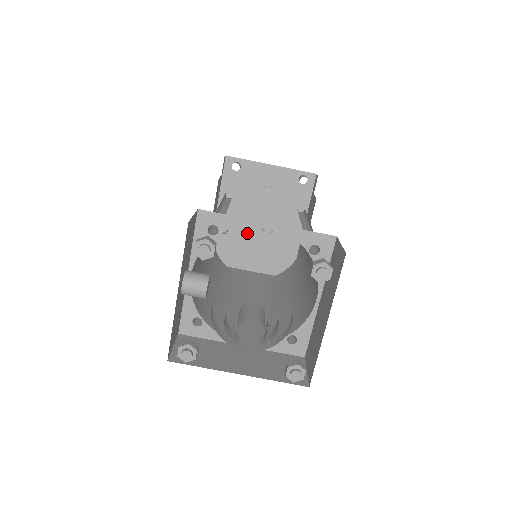
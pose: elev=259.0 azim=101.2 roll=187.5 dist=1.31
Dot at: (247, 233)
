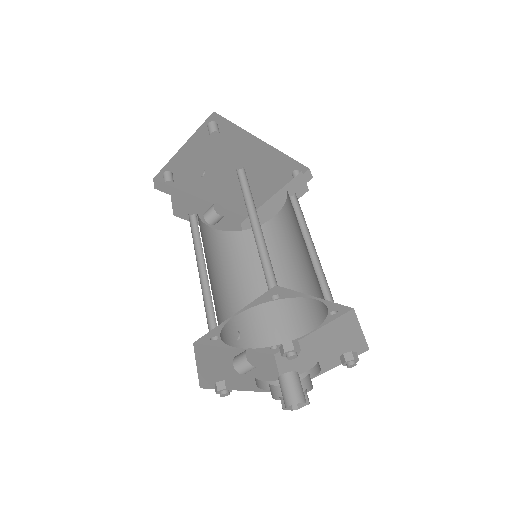
Dot at: (235, 183)
